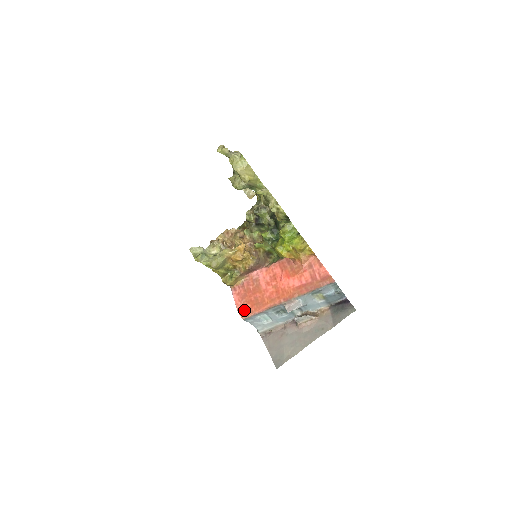
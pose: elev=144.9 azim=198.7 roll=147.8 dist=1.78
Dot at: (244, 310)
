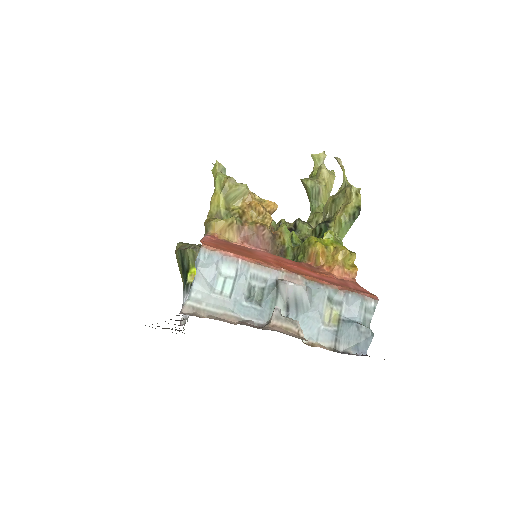
Dot at: (212, 244)
